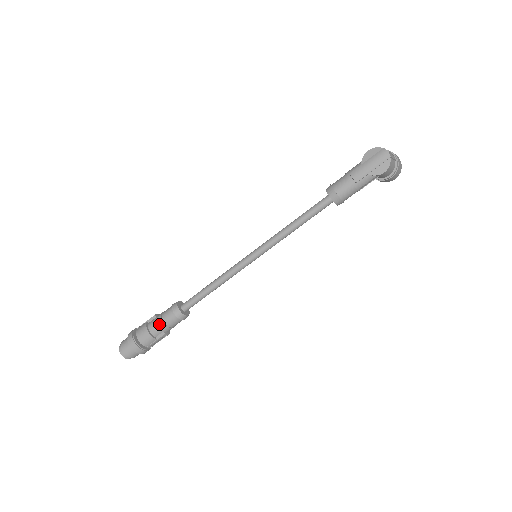
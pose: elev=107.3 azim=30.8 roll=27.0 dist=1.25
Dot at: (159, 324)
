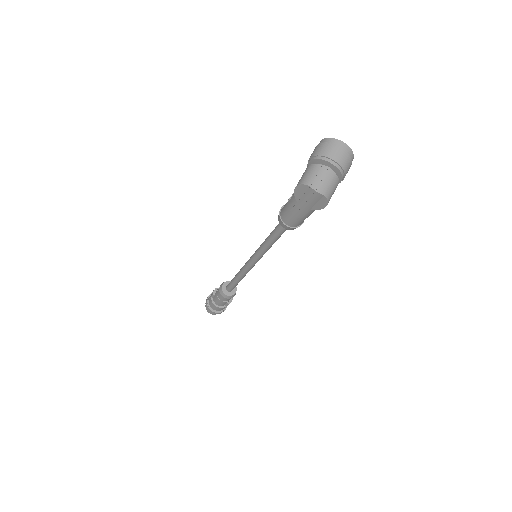
Dot at: (220, 302)
